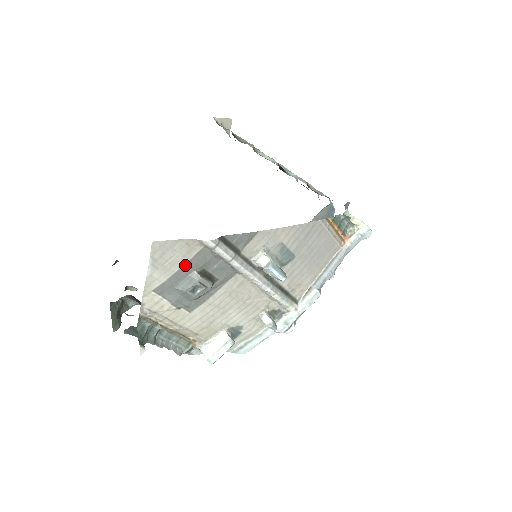
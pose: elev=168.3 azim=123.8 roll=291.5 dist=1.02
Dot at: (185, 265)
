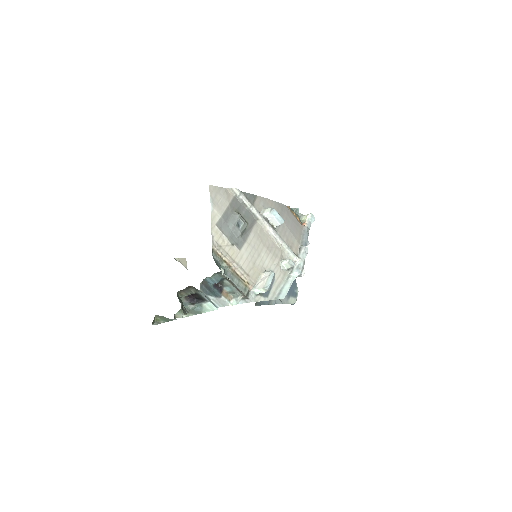
Dot at: (228, 207)
